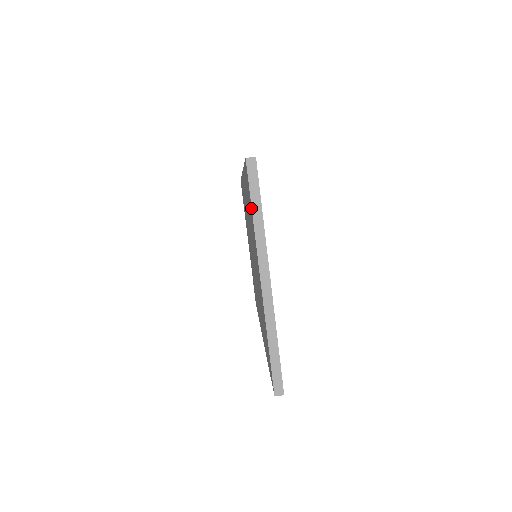
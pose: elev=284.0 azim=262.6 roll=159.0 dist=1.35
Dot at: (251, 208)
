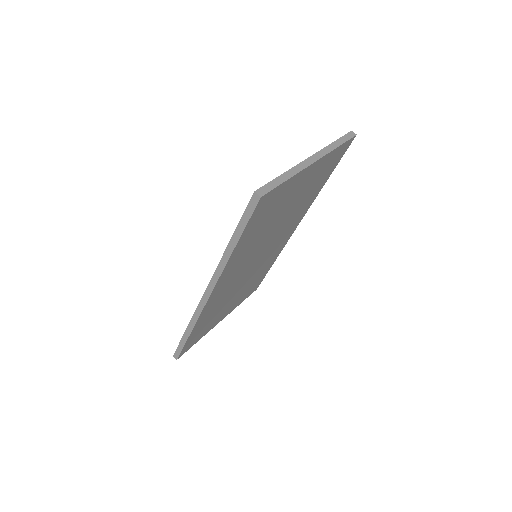
Dot at: occluded
